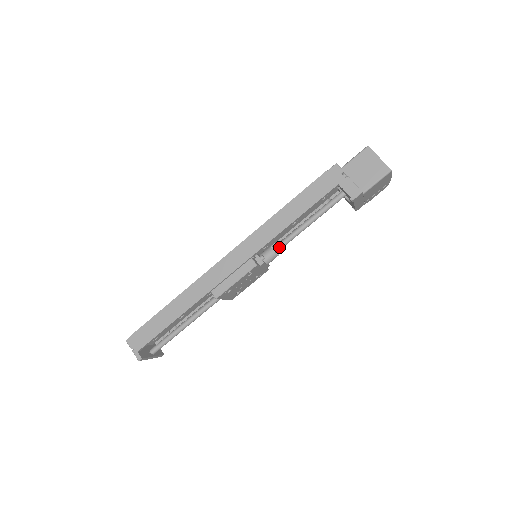
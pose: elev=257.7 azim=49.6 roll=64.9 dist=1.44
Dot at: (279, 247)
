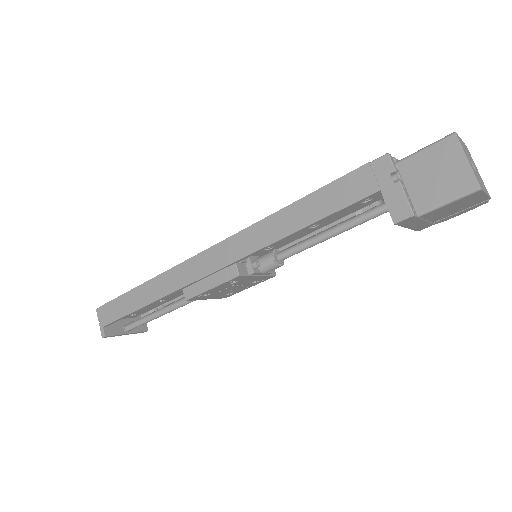
Dot at: (283, 255)
